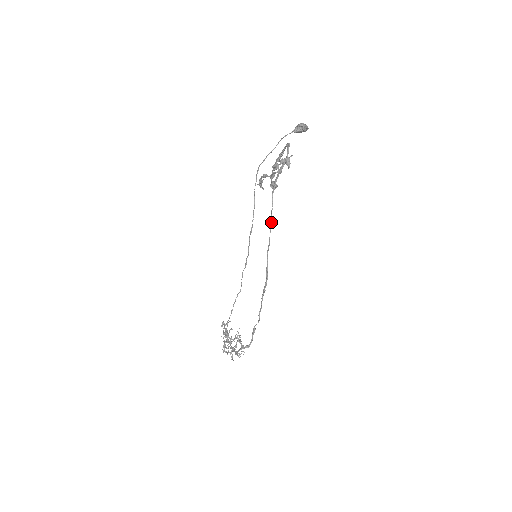
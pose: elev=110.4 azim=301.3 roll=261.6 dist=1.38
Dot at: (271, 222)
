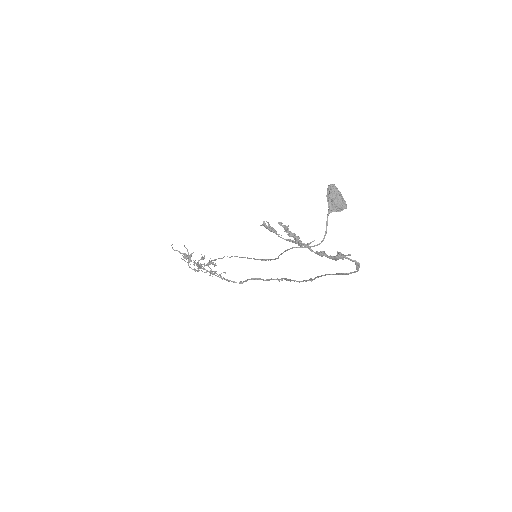
Dot at: occluded
